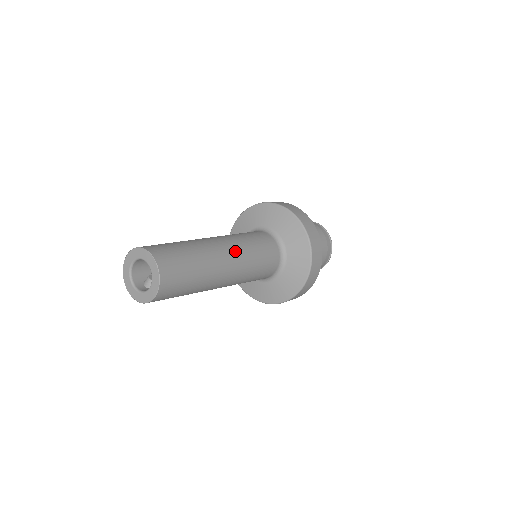
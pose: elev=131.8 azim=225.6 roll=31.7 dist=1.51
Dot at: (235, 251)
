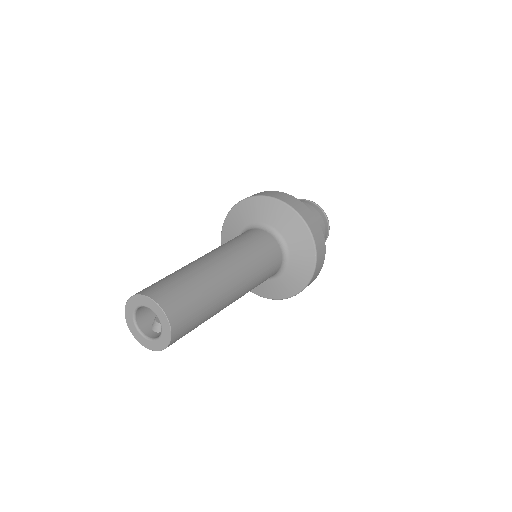
Dot at: (236, 263)
